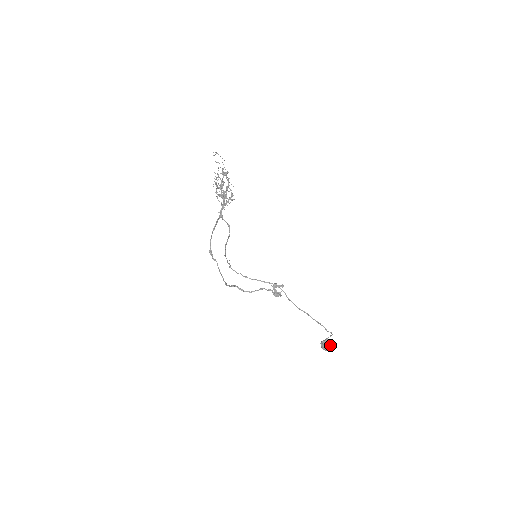
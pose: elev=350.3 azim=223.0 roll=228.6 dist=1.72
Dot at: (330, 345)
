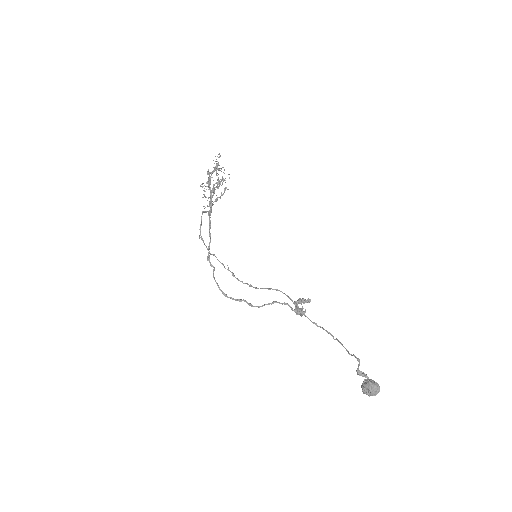
Dot at: (371, 385)
